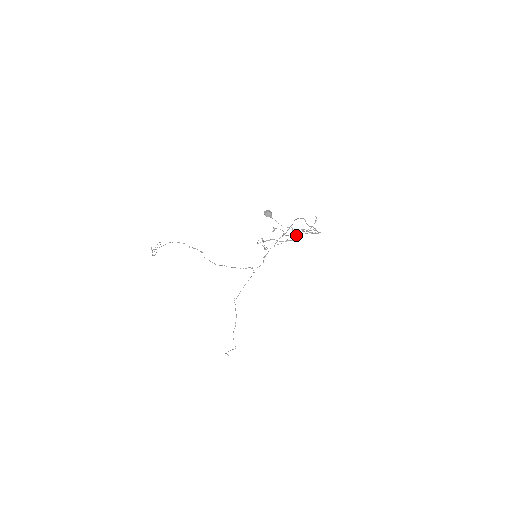
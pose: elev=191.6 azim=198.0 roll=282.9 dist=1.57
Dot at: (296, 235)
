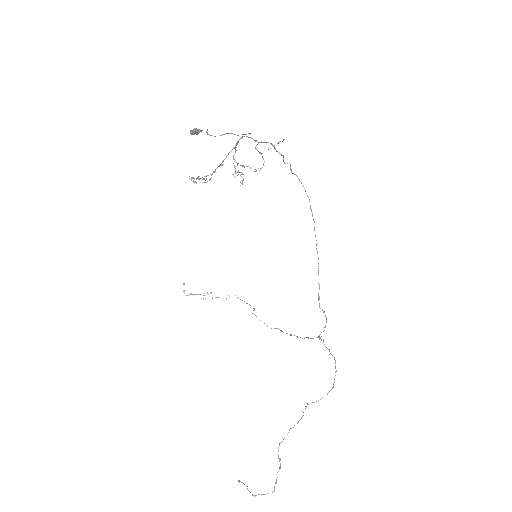
Dot at: (250, 167)
